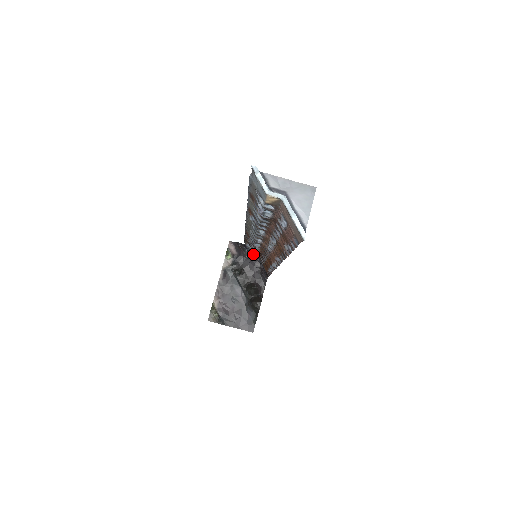
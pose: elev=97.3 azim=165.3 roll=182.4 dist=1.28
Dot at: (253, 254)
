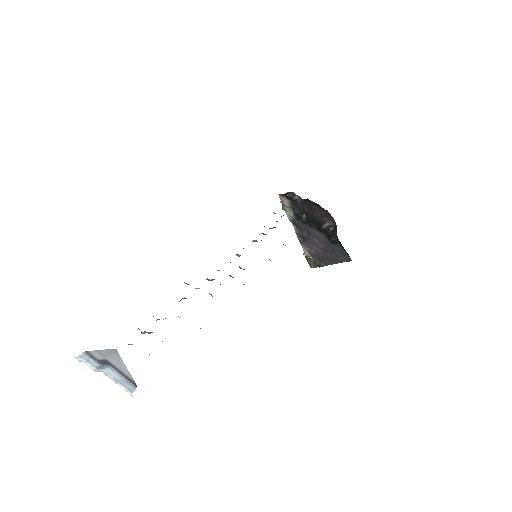
Dot at: occluded
